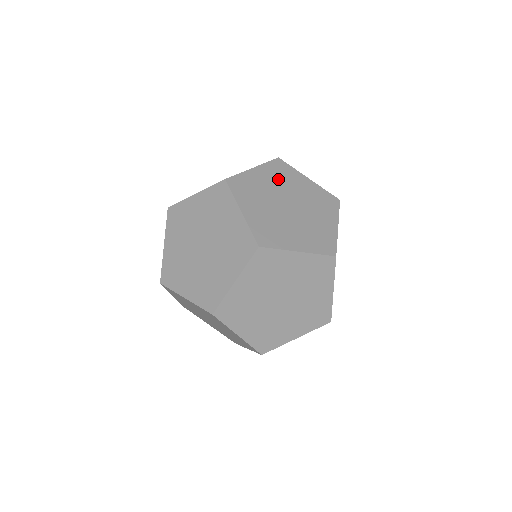
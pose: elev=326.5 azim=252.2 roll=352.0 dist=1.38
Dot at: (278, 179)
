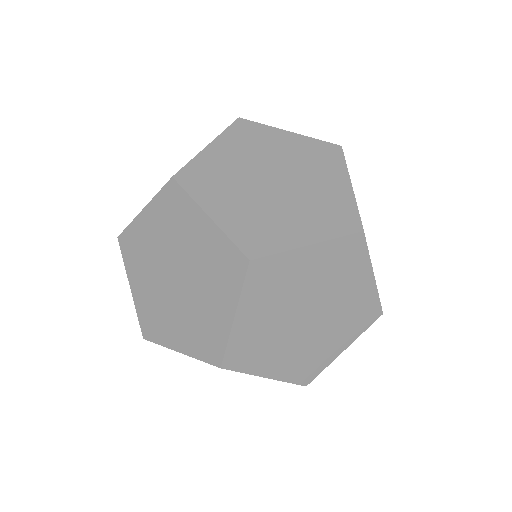
Dot at: occluded
